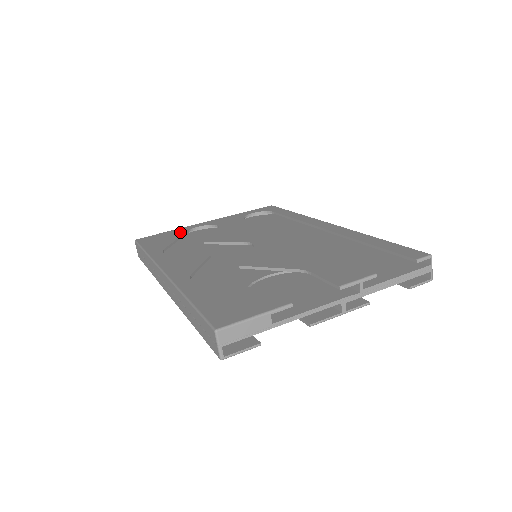
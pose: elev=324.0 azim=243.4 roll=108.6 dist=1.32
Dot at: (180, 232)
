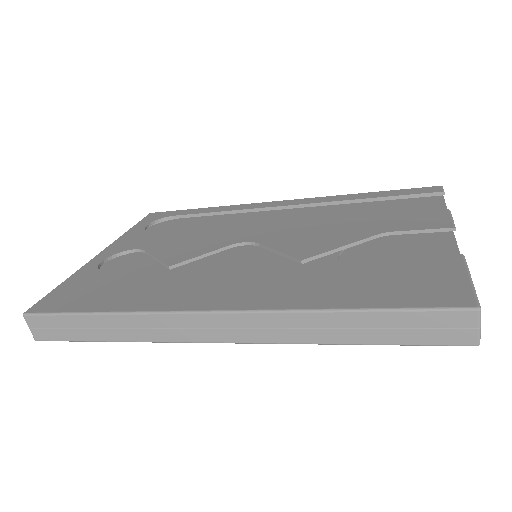
Dot at: (91, 275)
